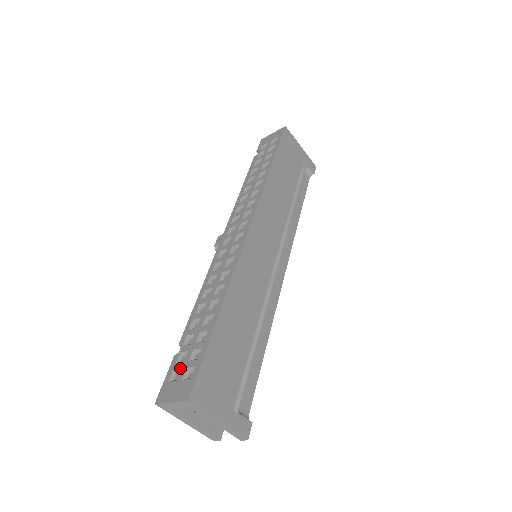
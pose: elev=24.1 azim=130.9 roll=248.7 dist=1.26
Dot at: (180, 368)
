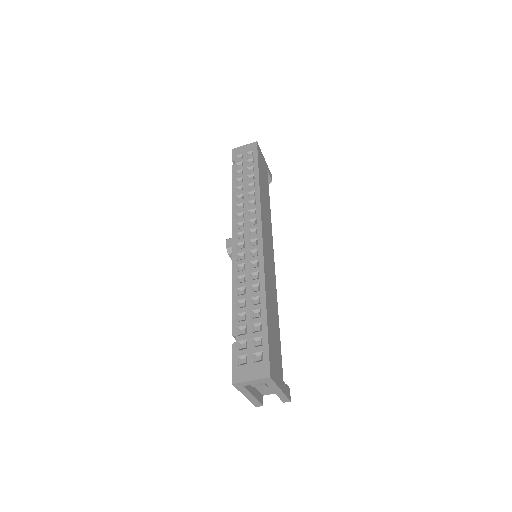
Dot at: (246, 354)
